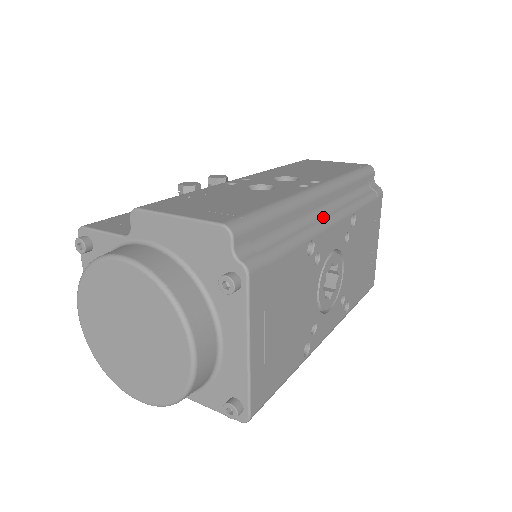
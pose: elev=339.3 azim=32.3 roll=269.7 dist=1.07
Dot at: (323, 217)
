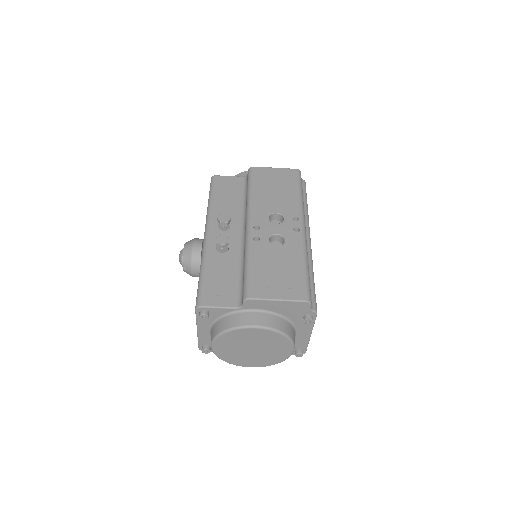
Dot at: (308, 242)
